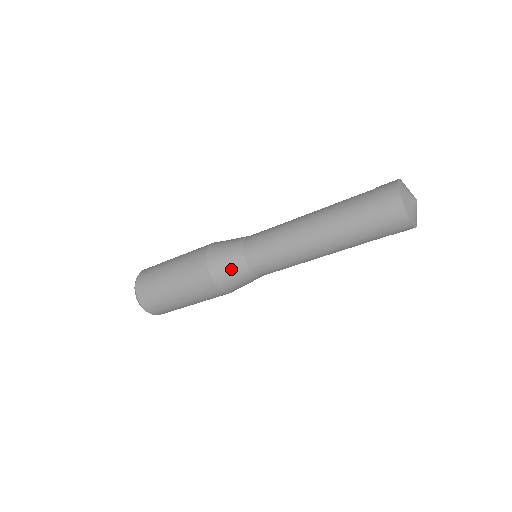
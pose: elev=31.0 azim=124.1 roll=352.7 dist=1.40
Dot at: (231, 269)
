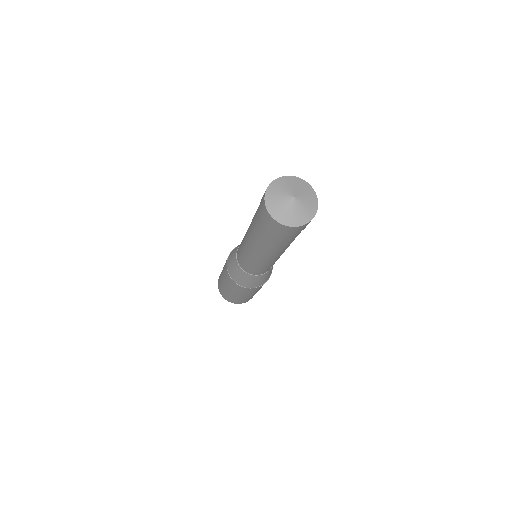
Dot at: (233, 255)
